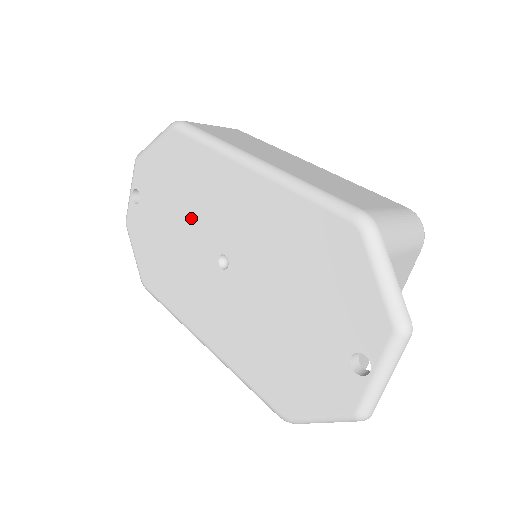
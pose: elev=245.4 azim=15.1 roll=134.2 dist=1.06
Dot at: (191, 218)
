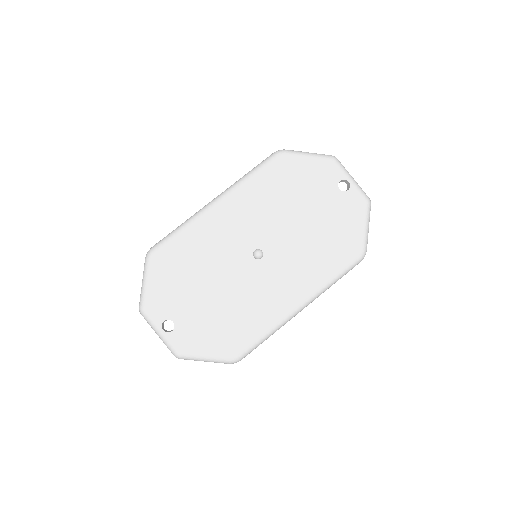
Dot at: (217, 269)
